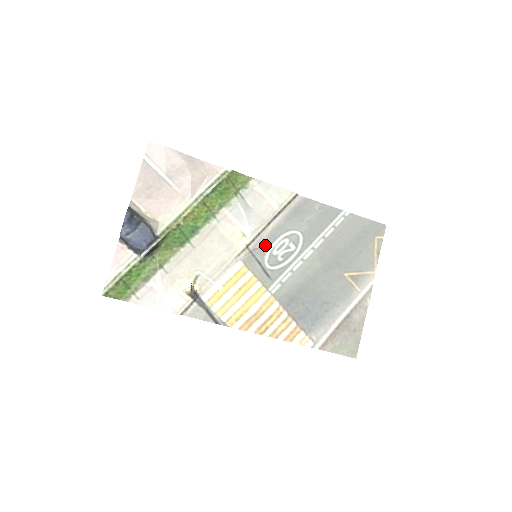
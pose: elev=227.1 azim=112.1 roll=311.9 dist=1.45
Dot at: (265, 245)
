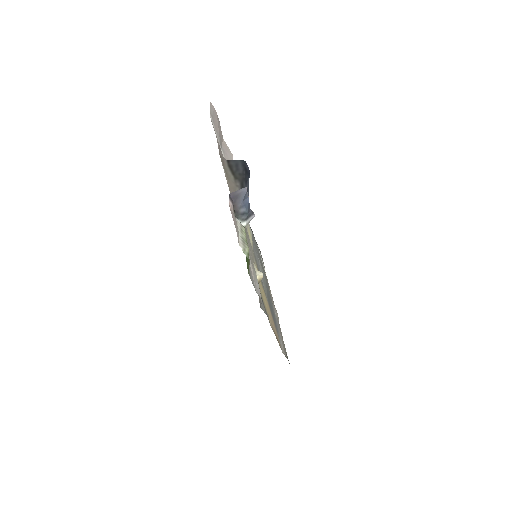
Dot at: (253, 248)
